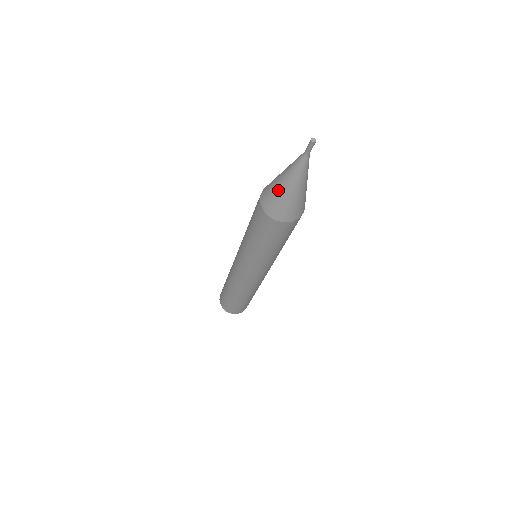
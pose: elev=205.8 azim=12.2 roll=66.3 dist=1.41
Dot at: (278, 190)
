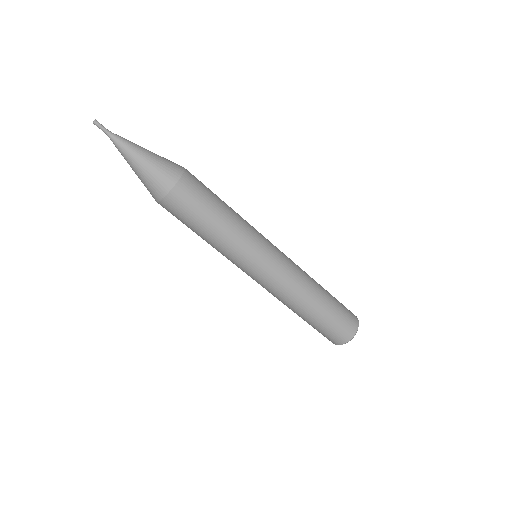
Dot at: (138, 177)
